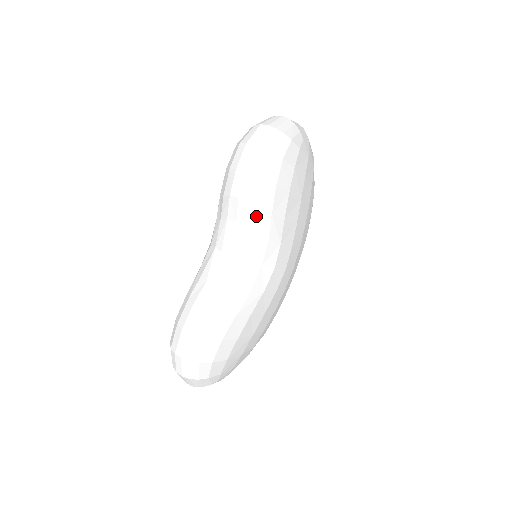
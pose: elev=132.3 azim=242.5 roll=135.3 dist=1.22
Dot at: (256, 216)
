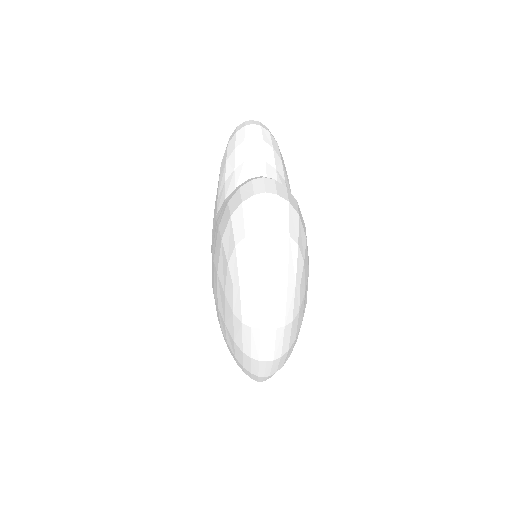
Dot at: (272, 154)
